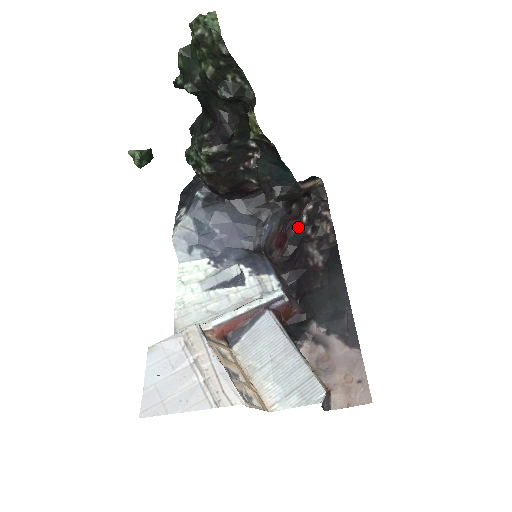
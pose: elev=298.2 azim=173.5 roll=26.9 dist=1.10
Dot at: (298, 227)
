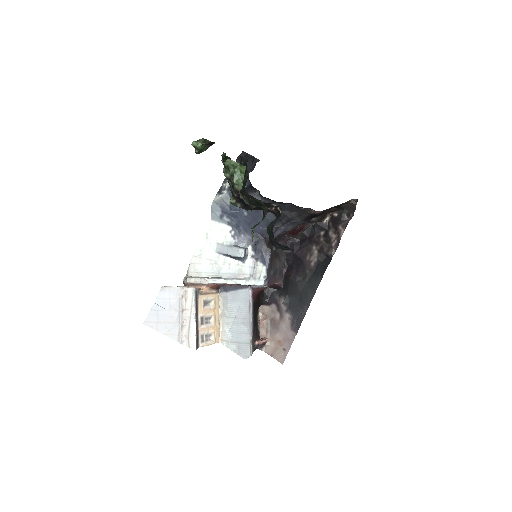
Dot at: (317, 224)
